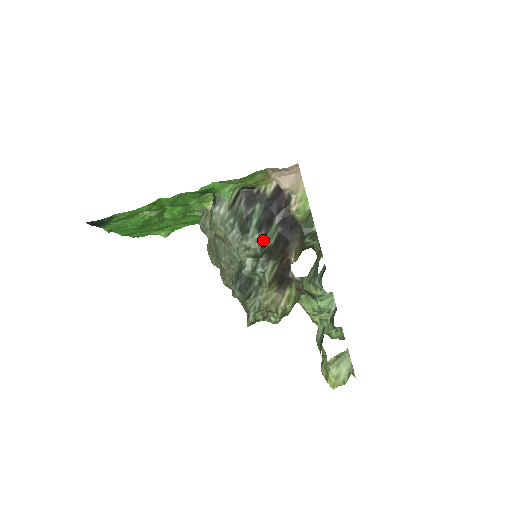
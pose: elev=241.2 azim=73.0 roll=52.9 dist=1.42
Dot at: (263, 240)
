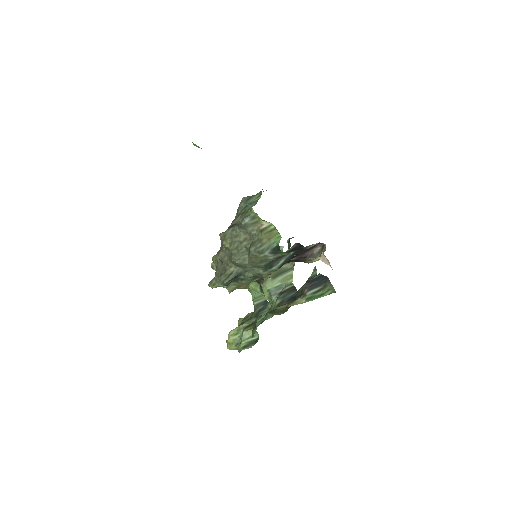
Dot at: occluded
